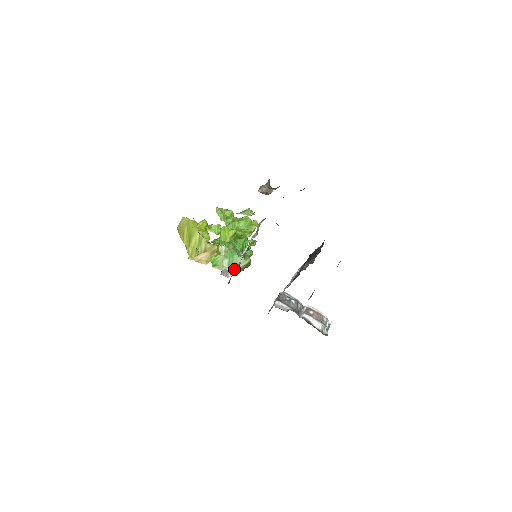
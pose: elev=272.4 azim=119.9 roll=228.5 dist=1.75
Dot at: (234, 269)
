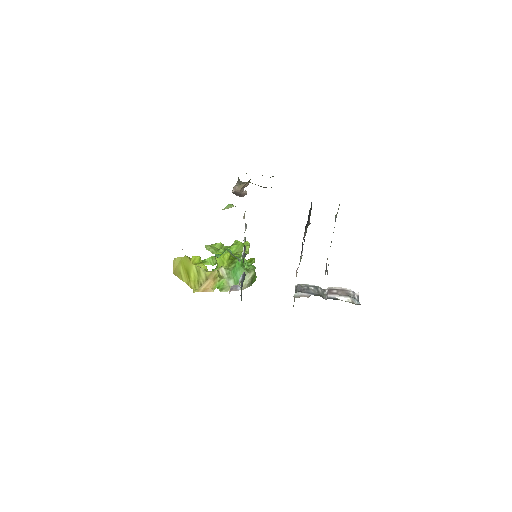
Dot at: (241, 280)
